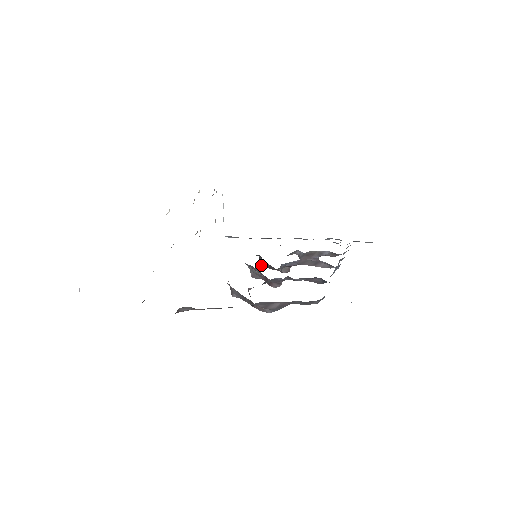
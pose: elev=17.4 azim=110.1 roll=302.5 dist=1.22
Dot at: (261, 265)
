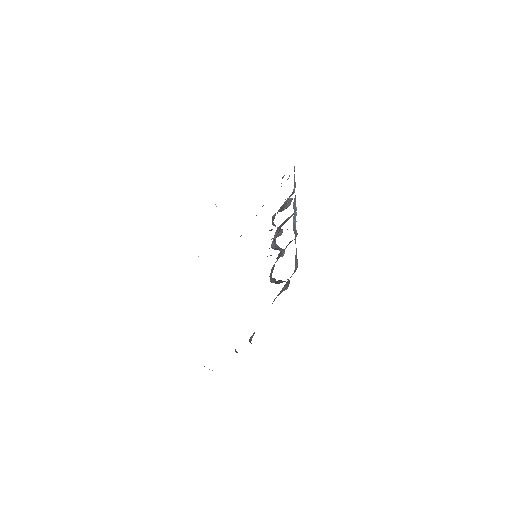
Dot at: occluded
